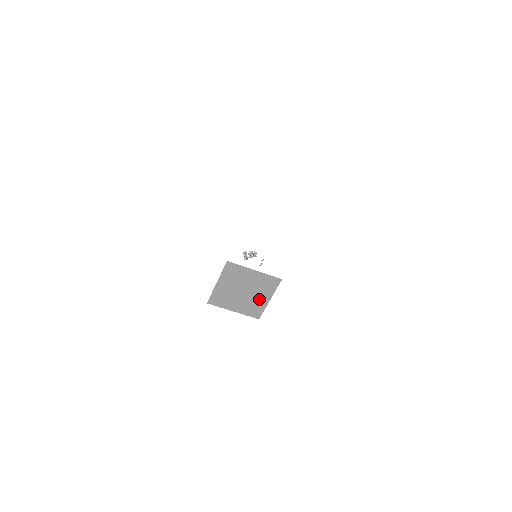
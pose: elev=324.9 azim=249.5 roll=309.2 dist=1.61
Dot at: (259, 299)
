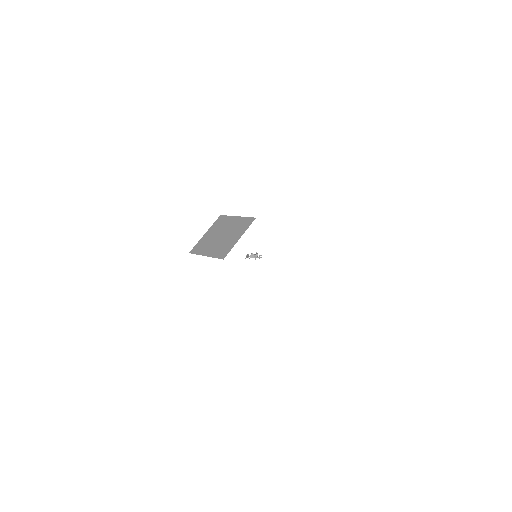
Dot at: (231, 240)
